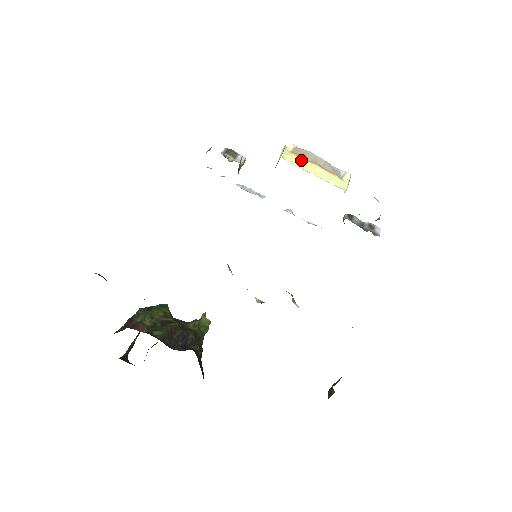
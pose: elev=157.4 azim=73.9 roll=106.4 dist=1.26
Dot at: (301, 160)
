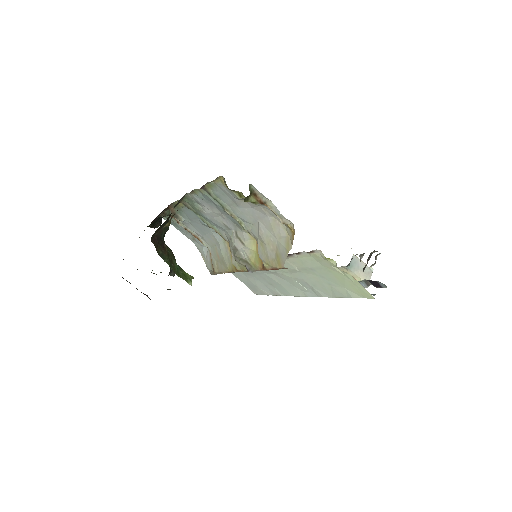
Dot at: occluded
